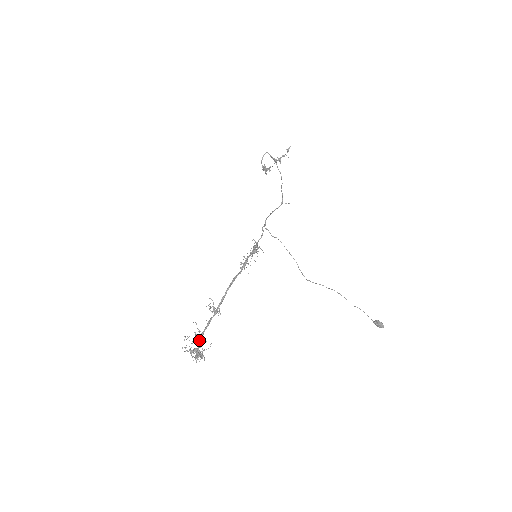
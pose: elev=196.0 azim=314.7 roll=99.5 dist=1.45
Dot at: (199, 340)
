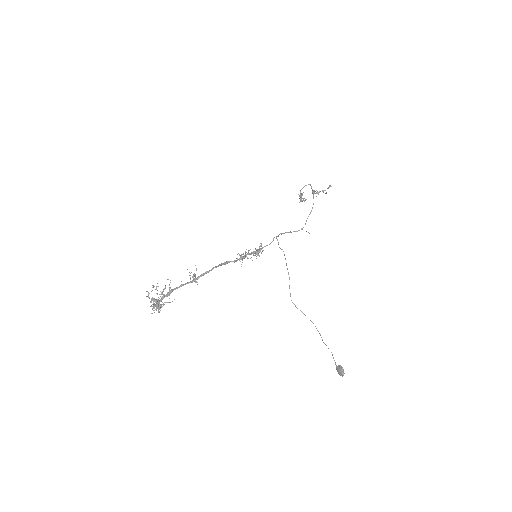
Dot at: occluded
